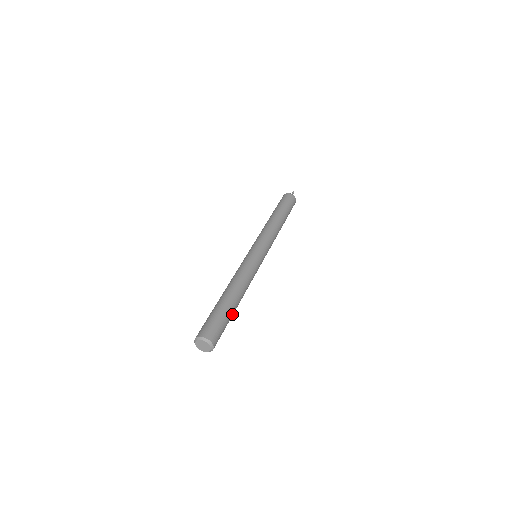
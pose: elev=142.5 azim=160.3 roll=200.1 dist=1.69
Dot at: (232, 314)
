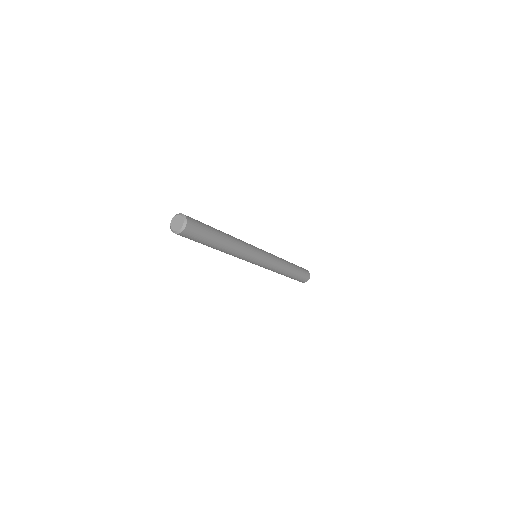
Dot at: (214, 230)
